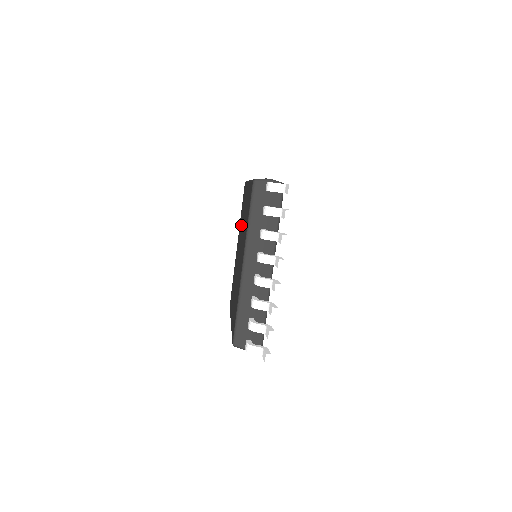
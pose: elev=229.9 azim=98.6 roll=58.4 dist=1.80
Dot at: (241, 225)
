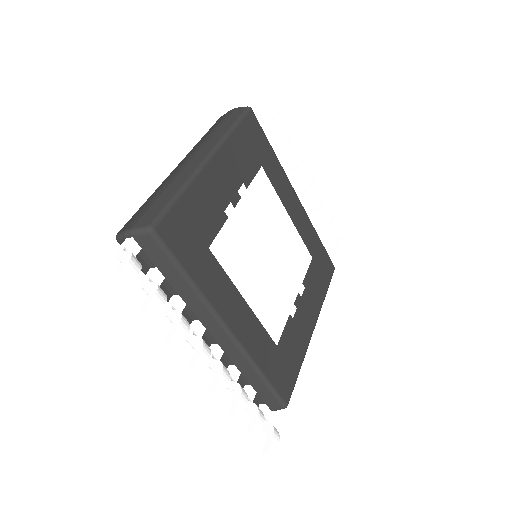
Dot at: occluded
